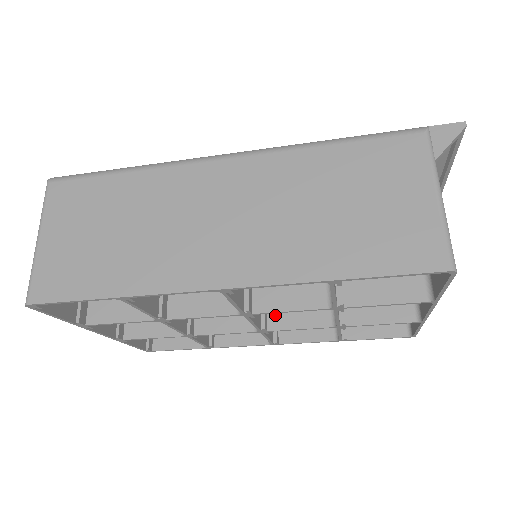
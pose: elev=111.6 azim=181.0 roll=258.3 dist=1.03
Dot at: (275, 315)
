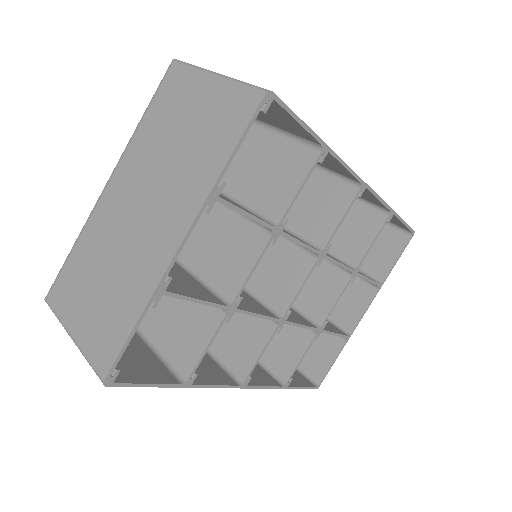
Dot at: occluded
